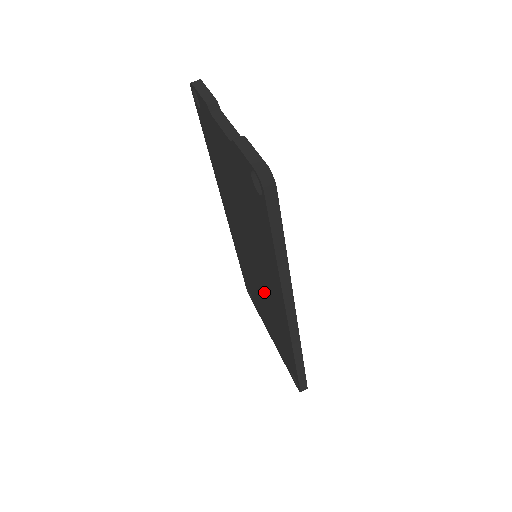
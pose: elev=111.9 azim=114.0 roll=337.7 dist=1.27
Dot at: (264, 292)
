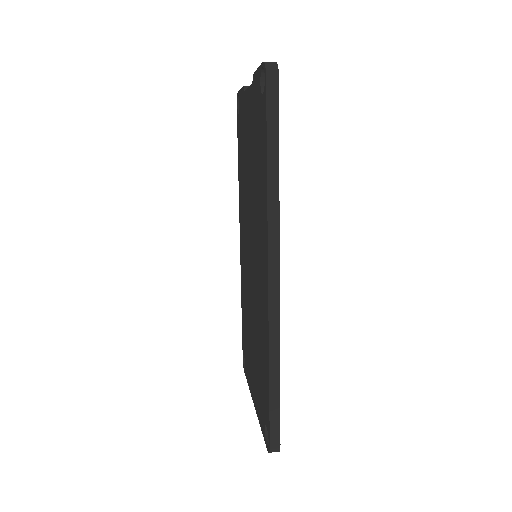
Dot at: (255, 298)
